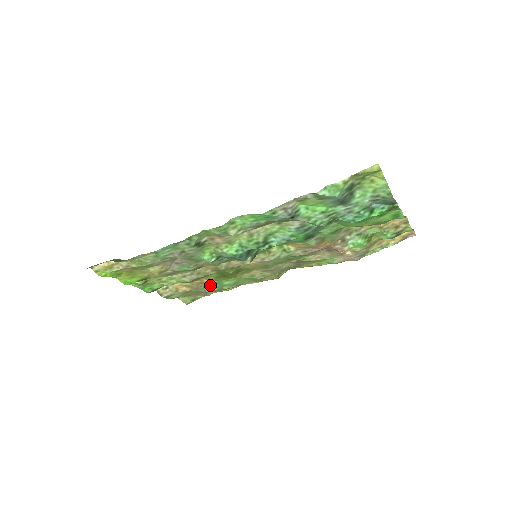
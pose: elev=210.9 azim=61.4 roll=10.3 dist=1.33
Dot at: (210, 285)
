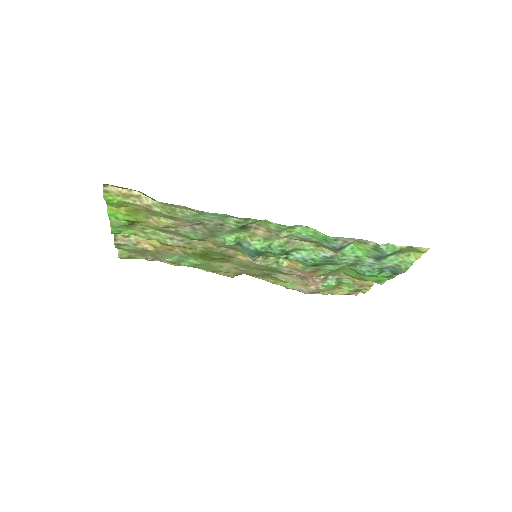
Dot at: (174, 255)
